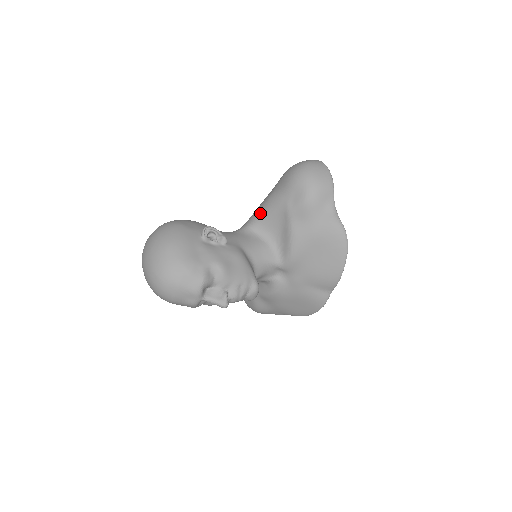
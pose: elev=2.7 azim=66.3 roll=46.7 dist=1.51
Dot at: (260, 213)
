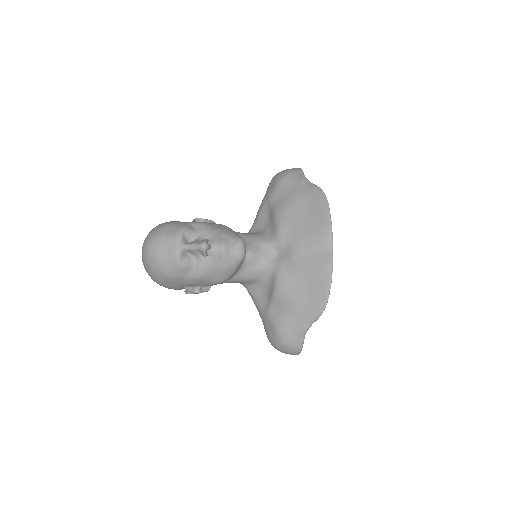
Dot at: occluded
